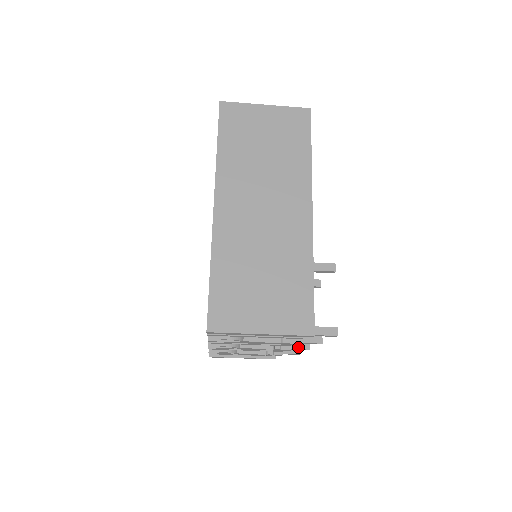
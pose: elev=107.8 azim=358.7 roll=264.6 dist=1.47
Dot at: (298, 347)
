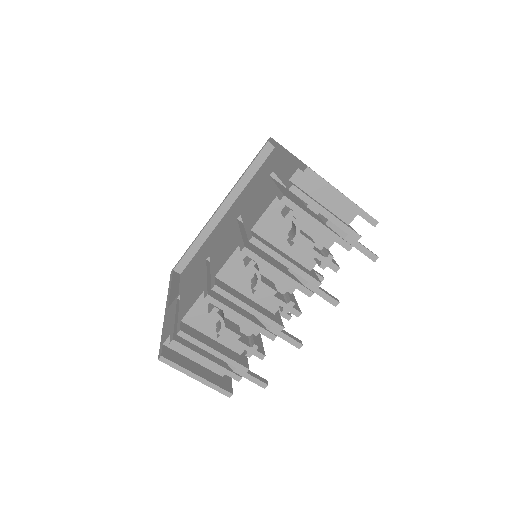
Dot at: (292, 337)
